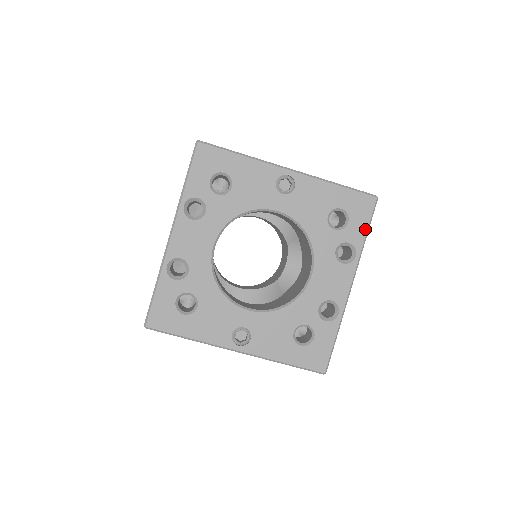
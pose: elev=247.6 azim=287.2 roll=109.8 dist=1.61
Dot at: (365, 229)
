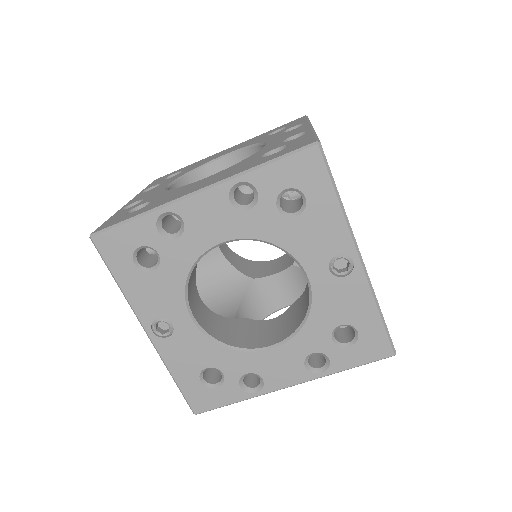
Dot at: (354, 364)
